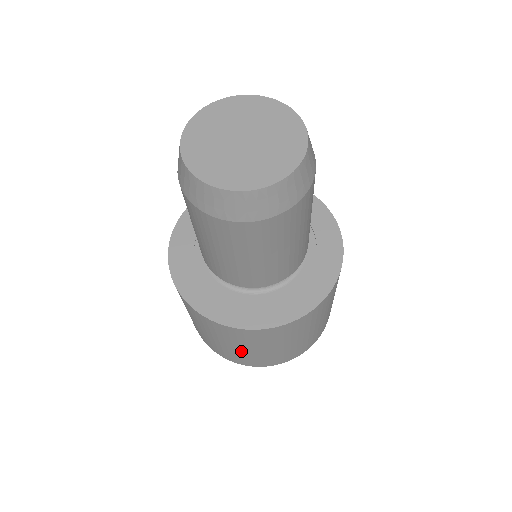
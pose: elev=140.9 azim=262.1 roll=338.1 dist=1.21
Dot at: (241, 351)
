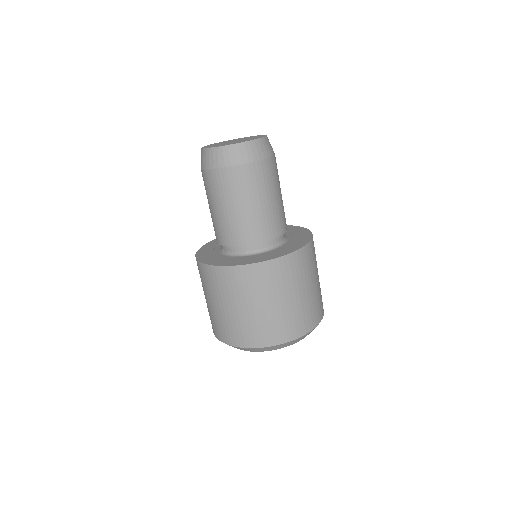
Dot at: (296, 302)
